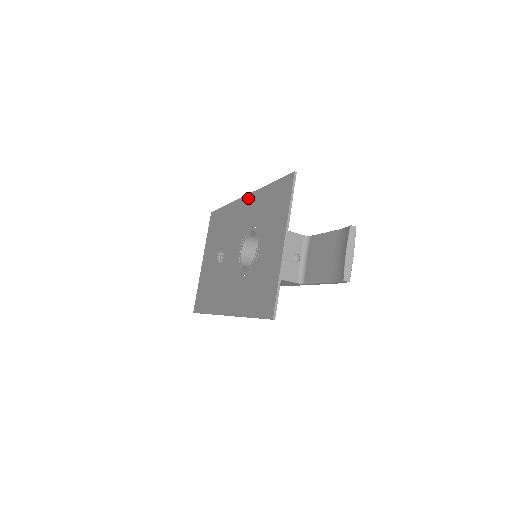
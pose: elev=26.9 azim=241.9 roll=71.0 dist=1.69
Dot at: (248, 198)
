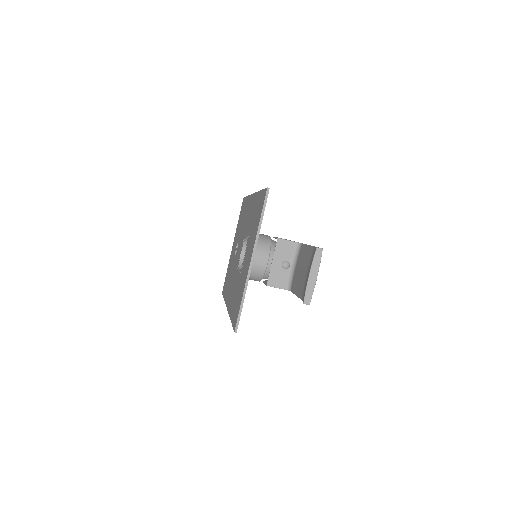
Dot at: (253, 198)
